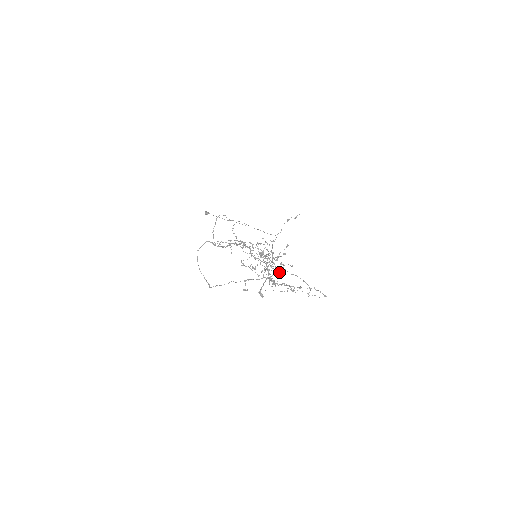
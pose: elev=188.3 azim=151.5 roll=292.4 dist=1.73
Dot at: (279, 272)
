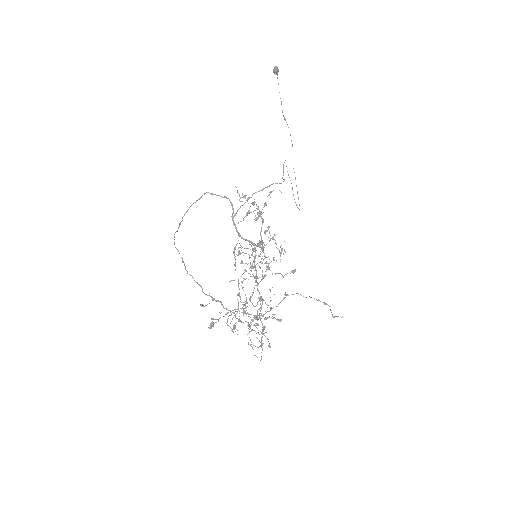
Dot at: occluded
